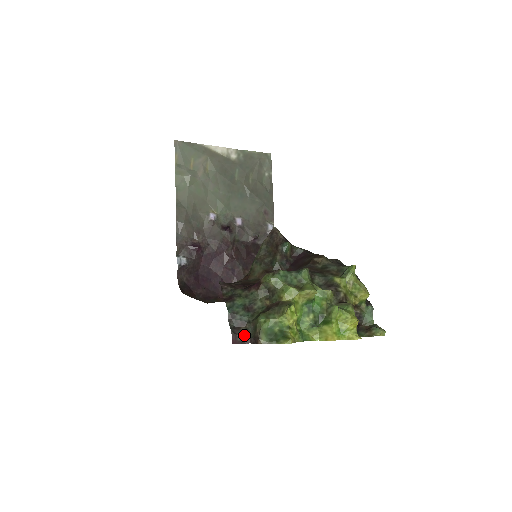
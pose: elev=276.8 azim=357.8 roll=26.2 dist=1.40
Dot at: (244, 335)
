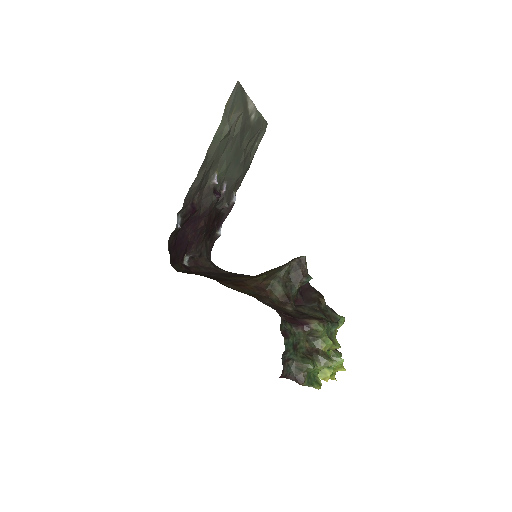
Dot at: (287, 371)
